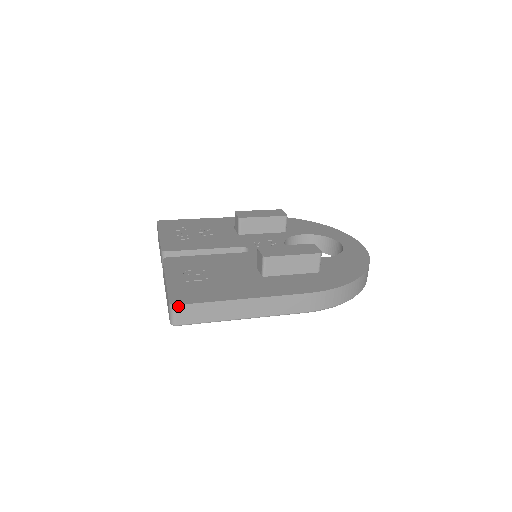
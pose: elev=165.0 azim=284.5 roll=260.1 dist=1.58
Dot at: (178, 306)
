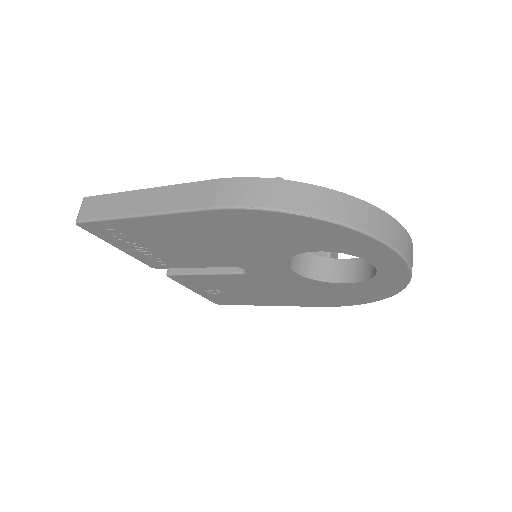
Dot at: (86, 198)
